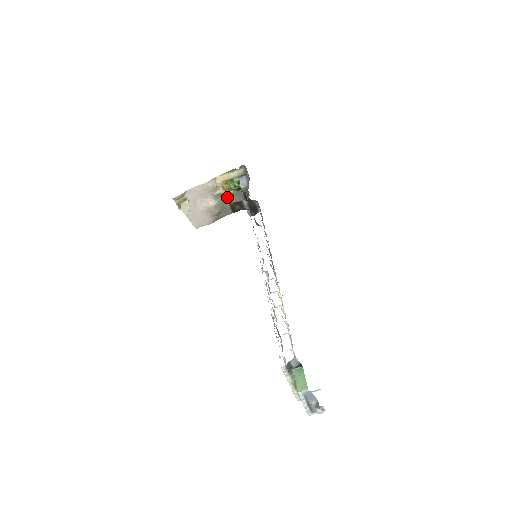
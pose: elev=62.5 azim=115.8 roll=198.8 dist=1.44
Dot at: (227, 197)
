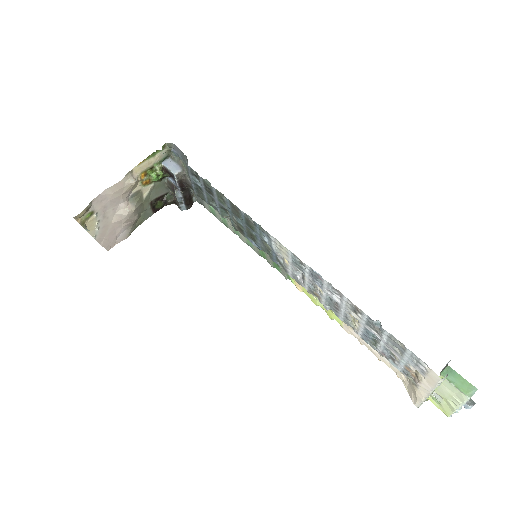
Dot at: (146, 194)
